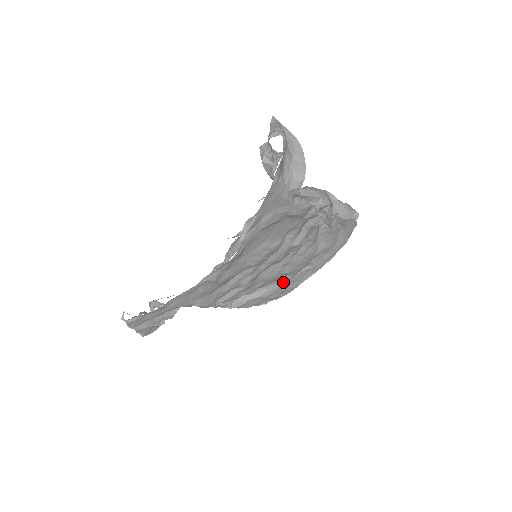
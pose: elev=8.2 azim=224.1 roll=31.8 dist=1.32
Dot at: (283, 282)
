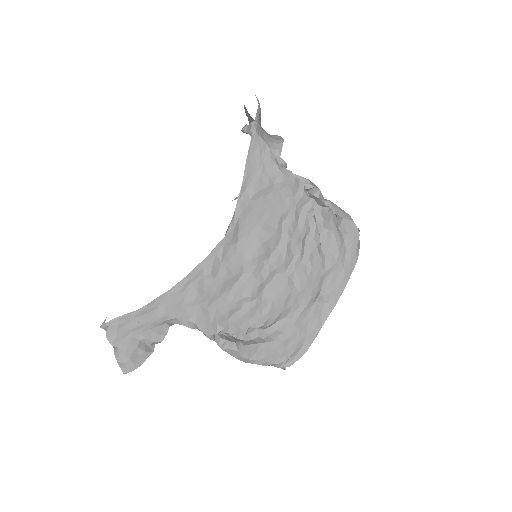
Dot at: (297, 317)
